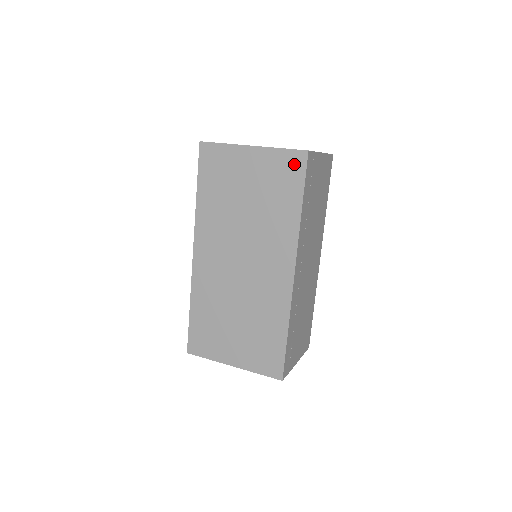
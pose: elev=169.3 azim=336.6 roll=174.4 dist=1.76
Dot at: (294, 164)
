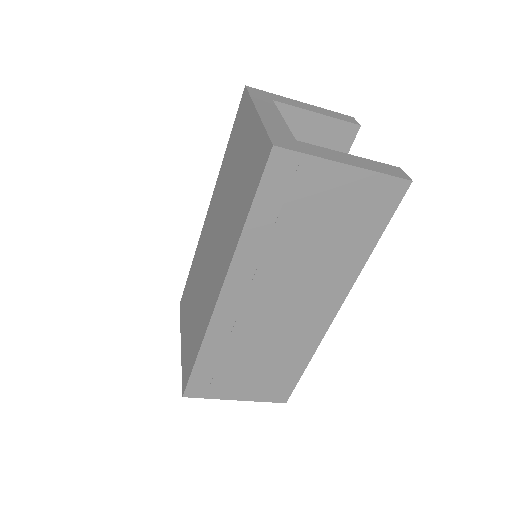
Dot at: (262, 157)
